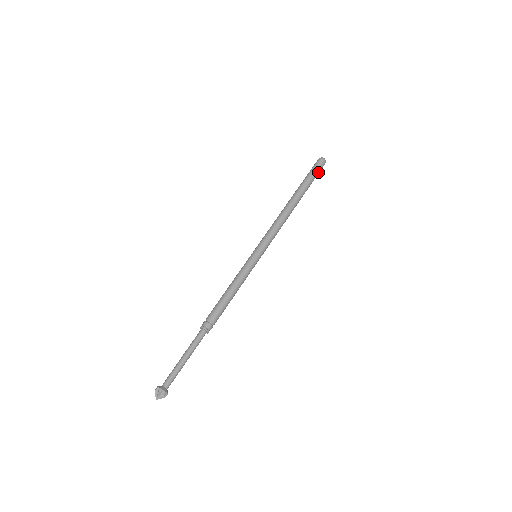
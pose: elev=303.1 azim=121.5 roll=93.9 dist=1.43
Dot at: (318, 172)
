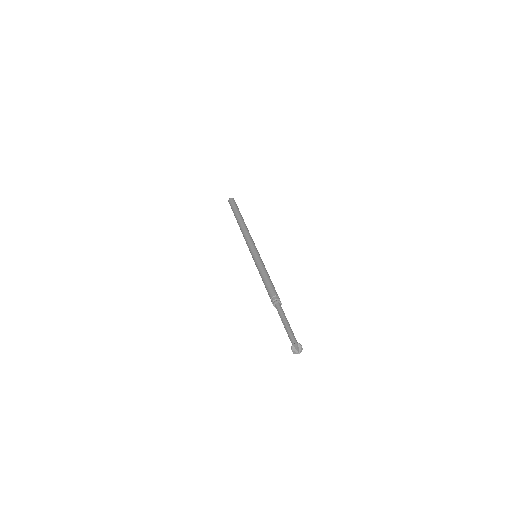
Dot at: (236, 205)
